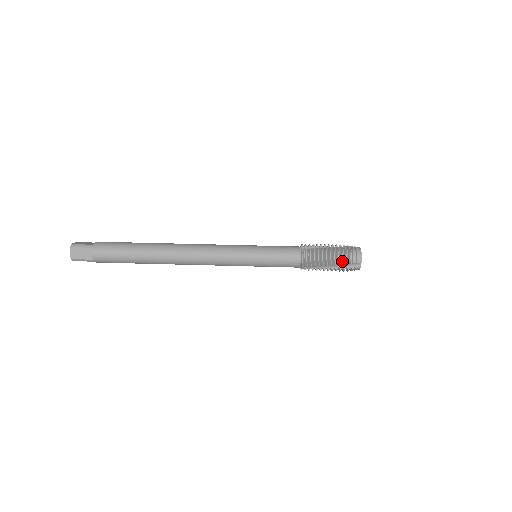
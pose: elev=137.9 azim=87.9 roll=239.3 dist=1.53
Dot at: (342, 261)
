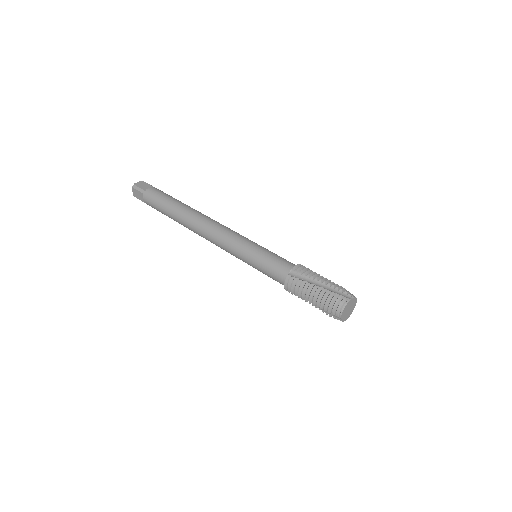
Dot at: (320, 306)
